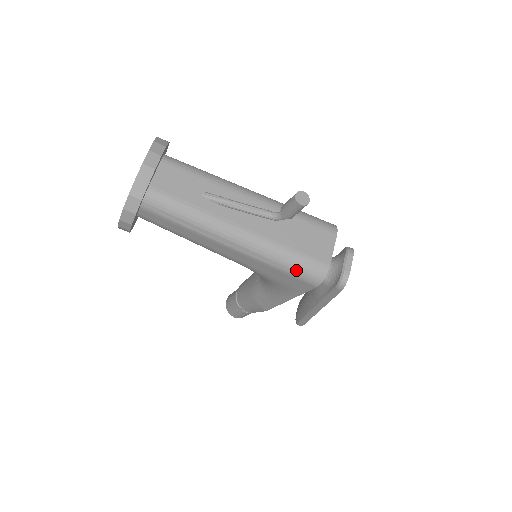
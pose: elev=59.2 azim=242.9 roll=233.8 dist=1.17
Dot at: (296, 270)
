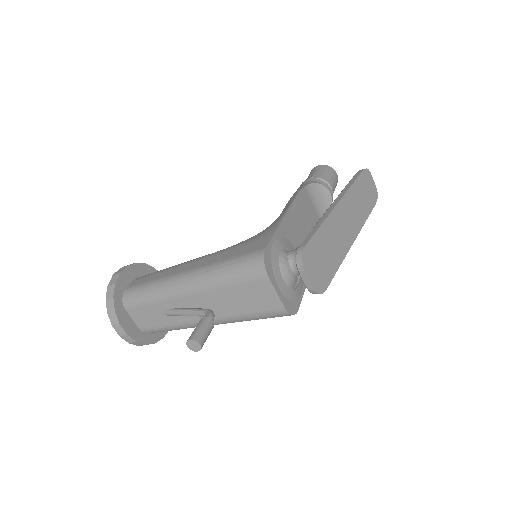
Dot at: occluded
